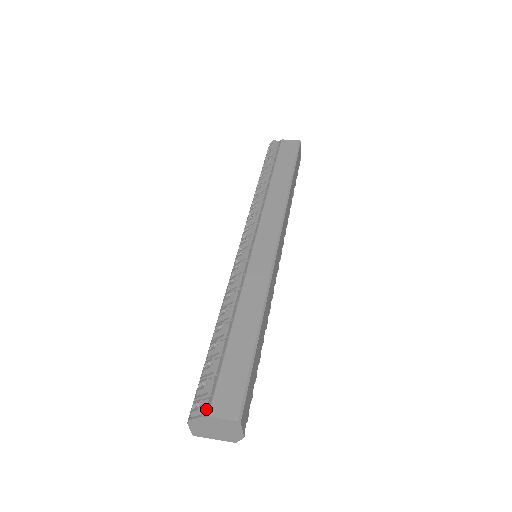
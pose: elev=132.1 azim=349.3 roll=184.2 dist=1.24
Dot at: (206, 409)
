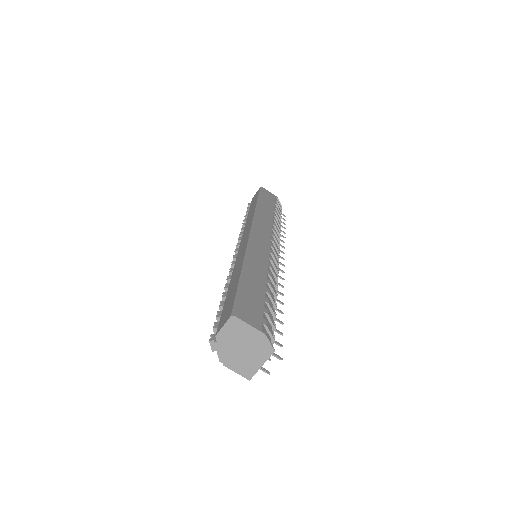
Dot at: occluded
